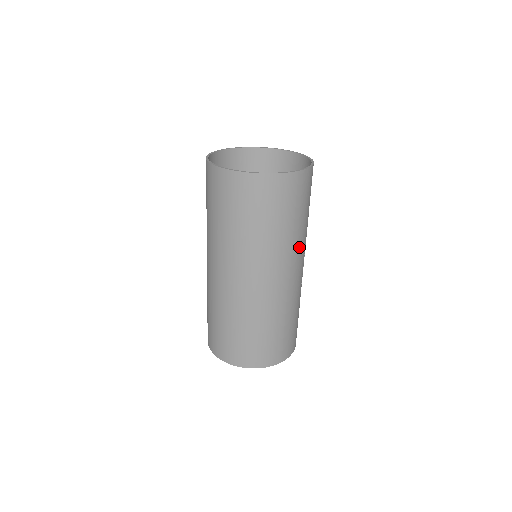
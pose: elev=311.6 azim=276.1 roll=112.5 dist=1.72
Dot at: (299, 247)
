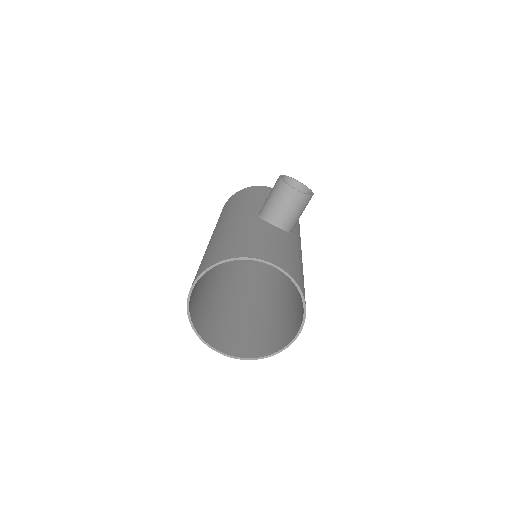
Dot at: occluded
